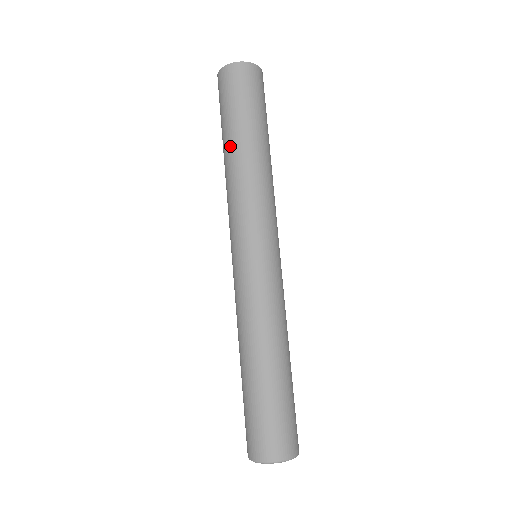
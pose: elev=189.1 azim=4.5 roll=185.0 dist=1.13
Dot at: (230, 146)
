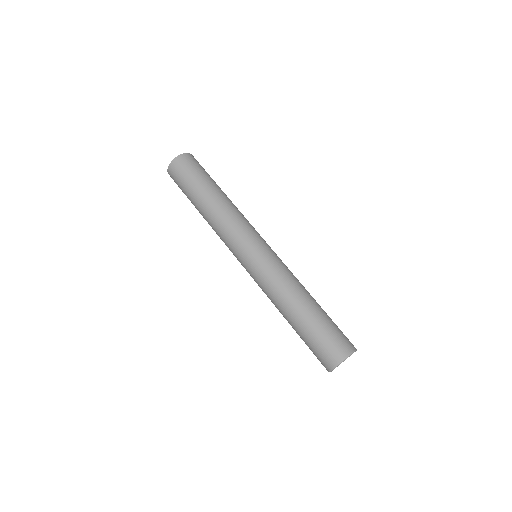
Dot at: (207, 197)
